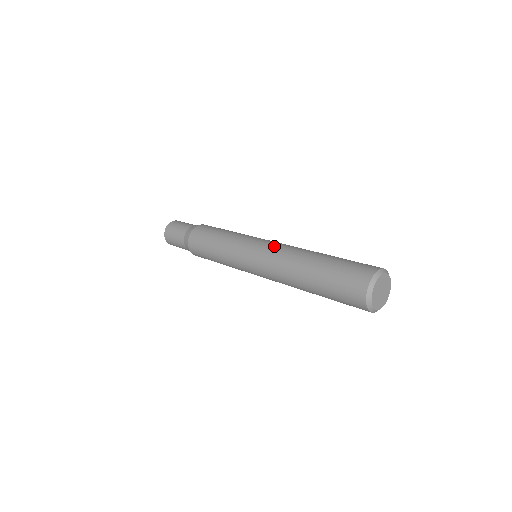
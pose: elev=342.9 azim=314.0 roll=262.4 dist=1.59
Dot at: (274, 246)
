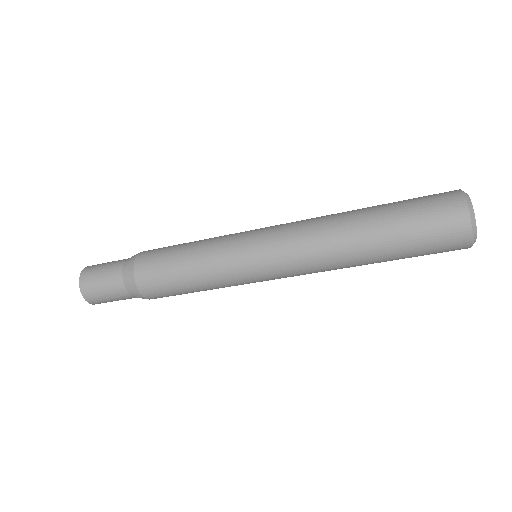
Dot at: (290, 226)
